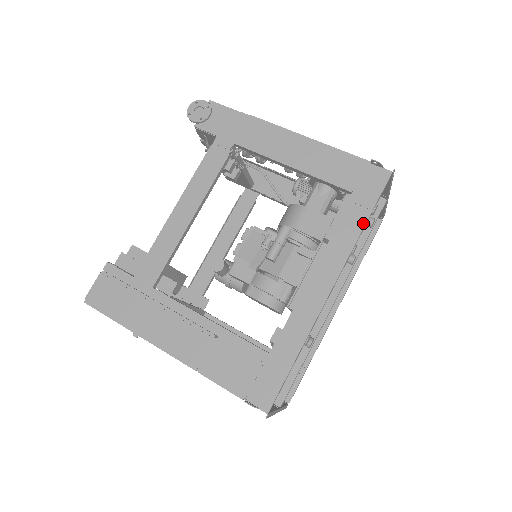
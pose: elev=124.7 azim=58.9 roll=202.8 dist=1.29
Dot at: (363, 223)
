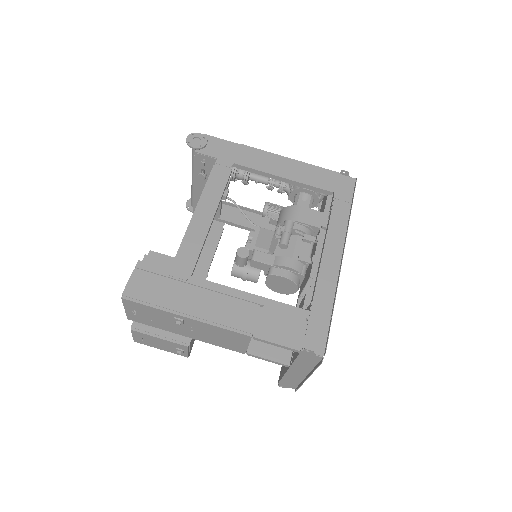
Dot at: (348, 212)
